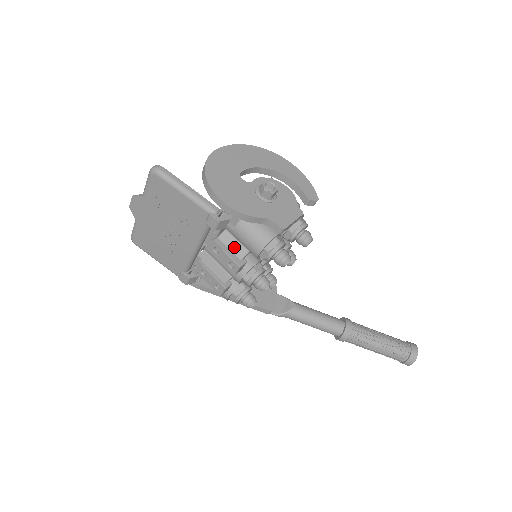
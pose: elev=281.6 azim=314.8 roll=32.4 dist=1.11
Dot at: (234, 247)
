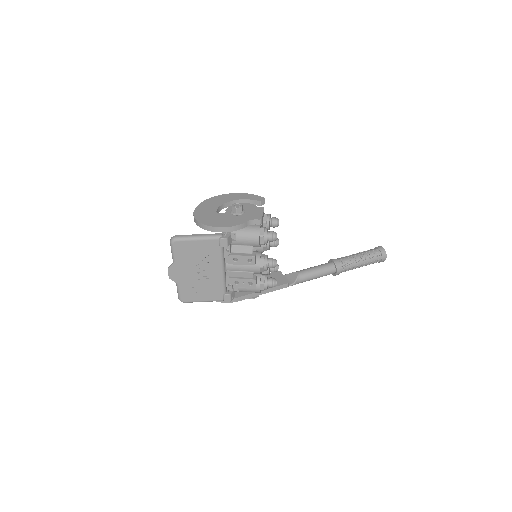
Dot at: (243, 250)
